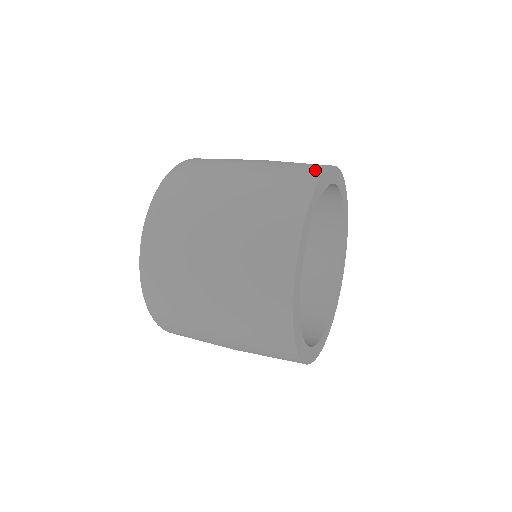
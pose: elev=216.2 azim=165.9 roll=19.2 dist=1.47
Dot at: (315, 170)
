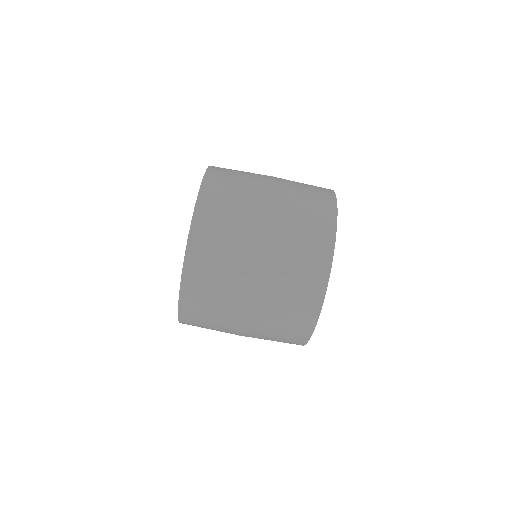
Dot at: (329, 217)
